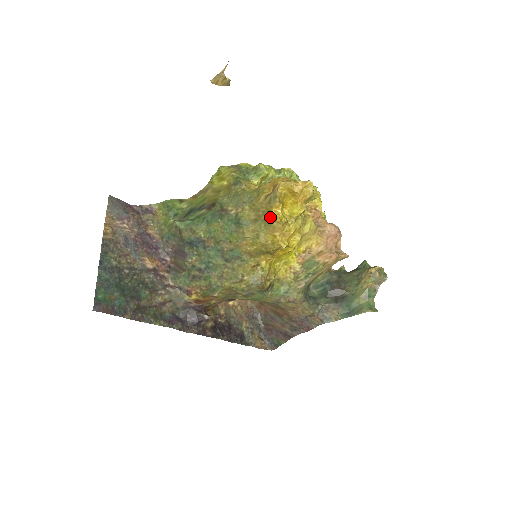
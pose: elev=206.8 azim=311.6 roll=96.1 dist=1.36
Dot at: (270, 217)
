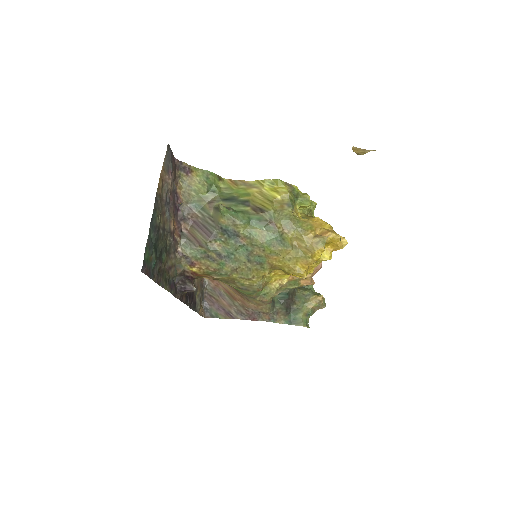
Dot at: (311, 254)
